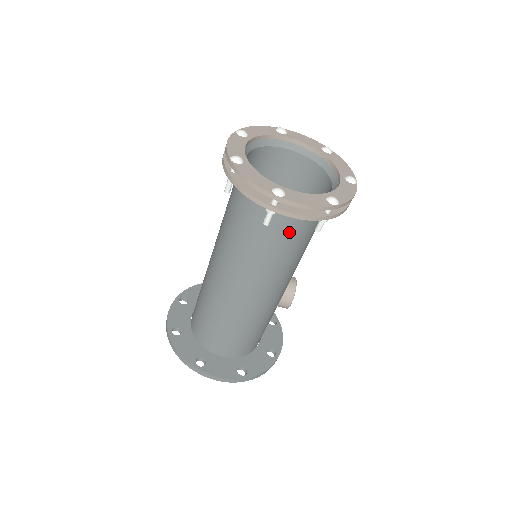
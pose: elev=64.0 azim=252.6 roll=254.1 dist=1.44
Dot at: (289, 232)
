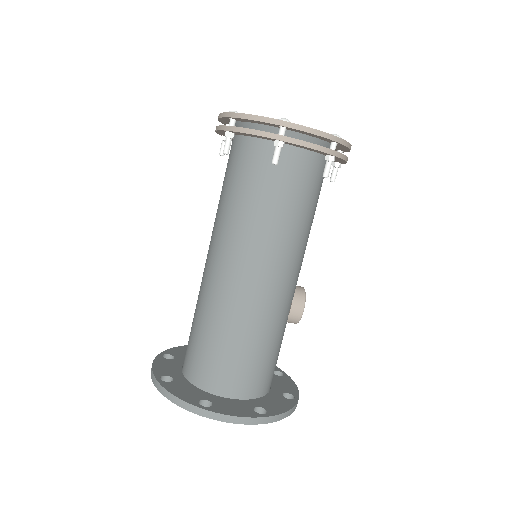
Dot at: (296, 183)
